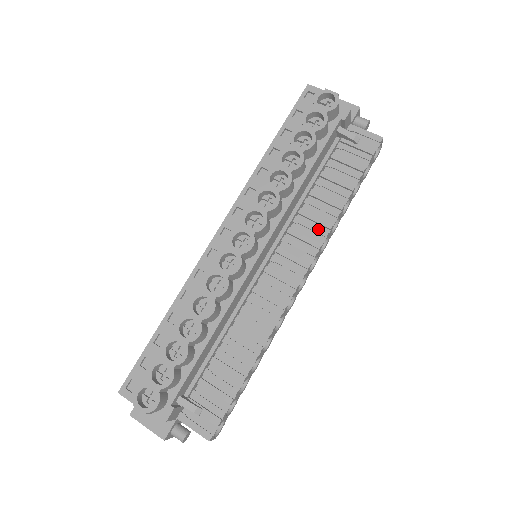
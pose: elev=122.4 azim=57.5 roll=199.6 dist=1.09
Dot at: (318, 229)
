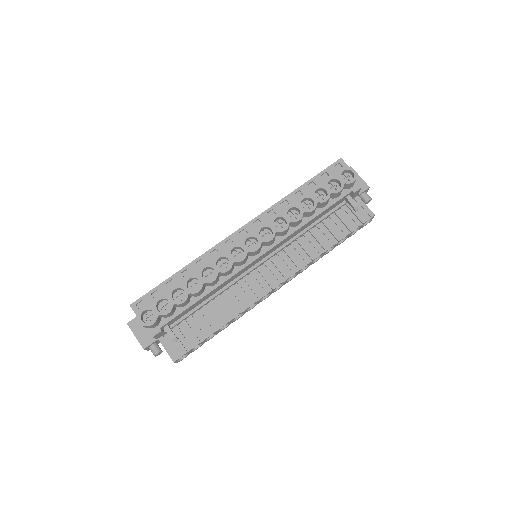
Dot at: (305, 257)
